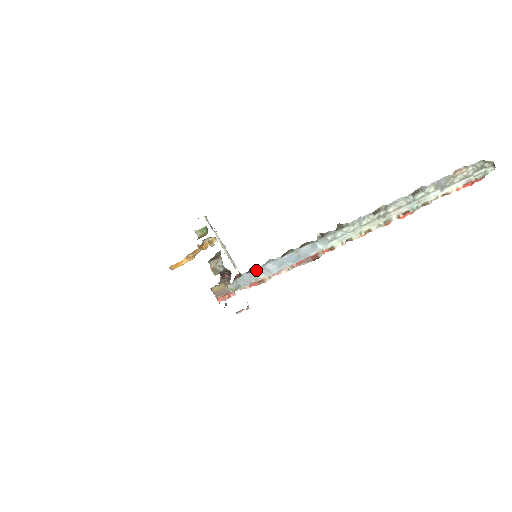
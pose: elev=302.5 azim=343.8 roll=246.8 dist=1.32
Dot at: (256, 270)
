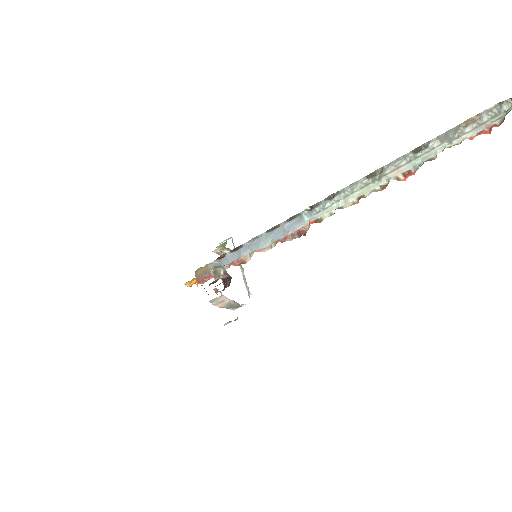
Dot at: (240, 249)
